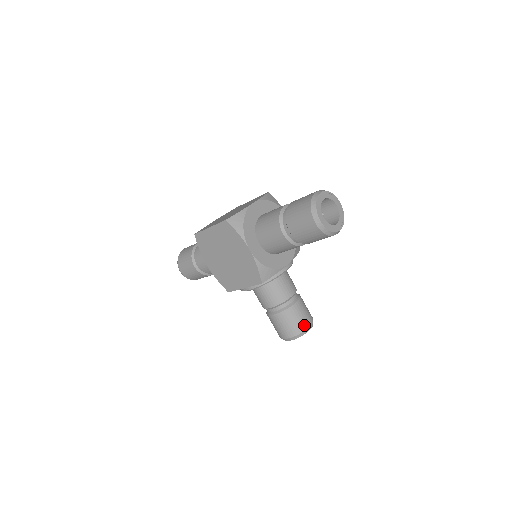
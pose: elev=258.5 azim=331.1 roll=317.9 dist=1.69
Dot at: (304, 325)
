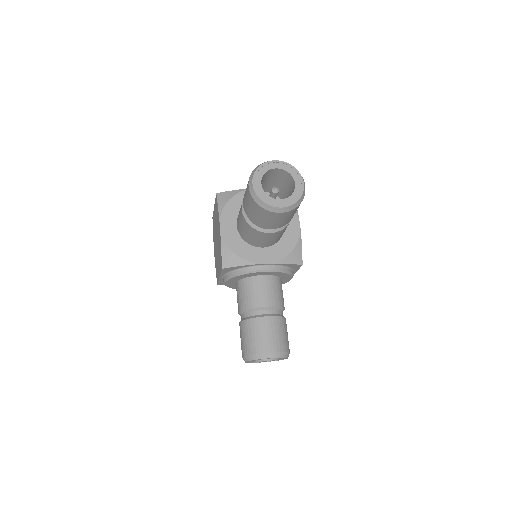
Dot at: (262, 347)
